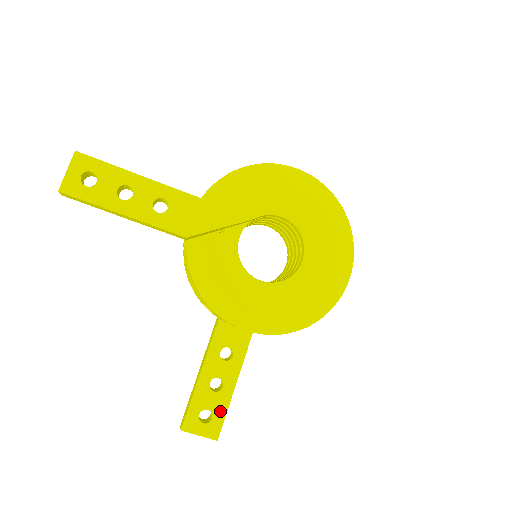
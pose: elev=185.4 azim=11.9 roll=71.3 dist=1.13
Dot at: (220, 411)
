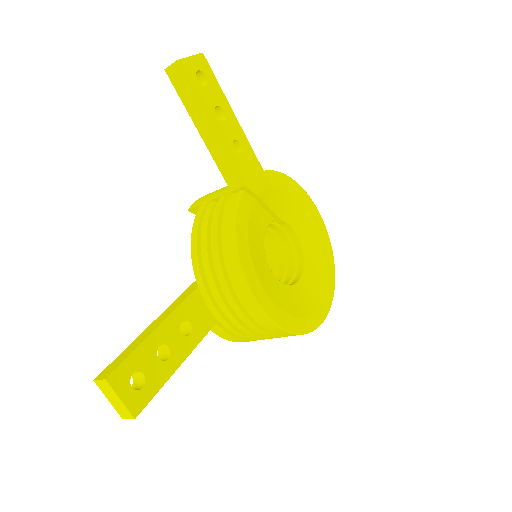
Dot at: (154, 384)
